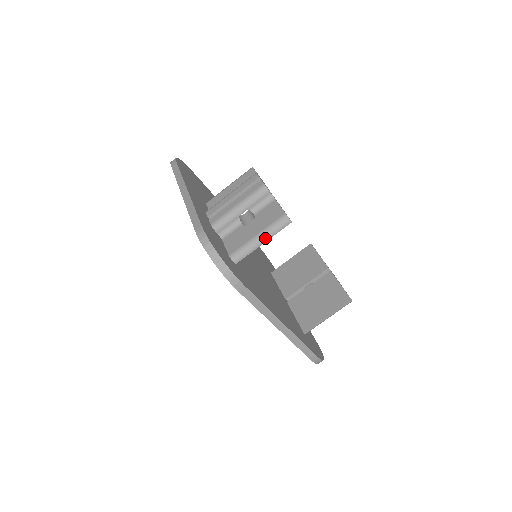
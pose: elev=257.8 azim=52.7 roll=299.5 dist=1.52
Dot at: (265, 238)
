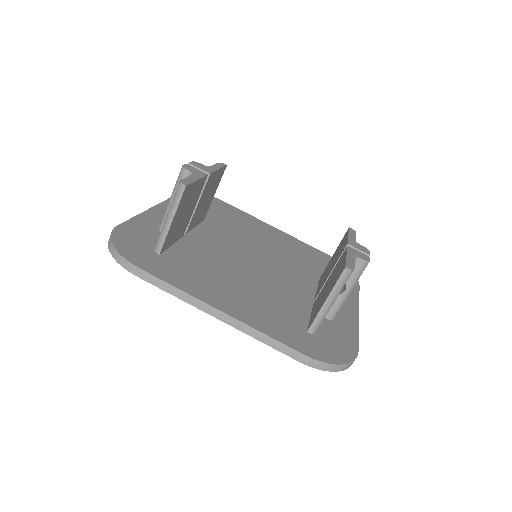
Dot at: (171, 215)
